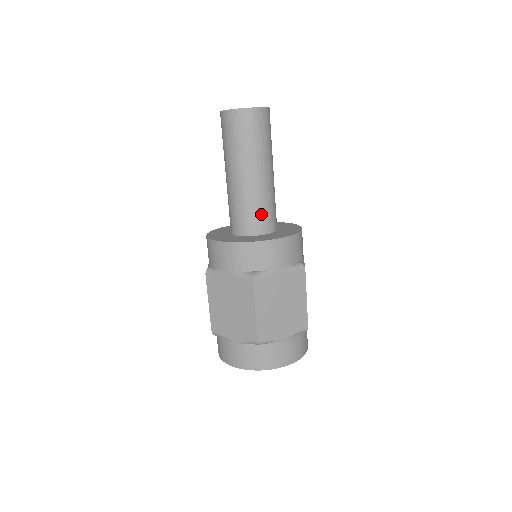
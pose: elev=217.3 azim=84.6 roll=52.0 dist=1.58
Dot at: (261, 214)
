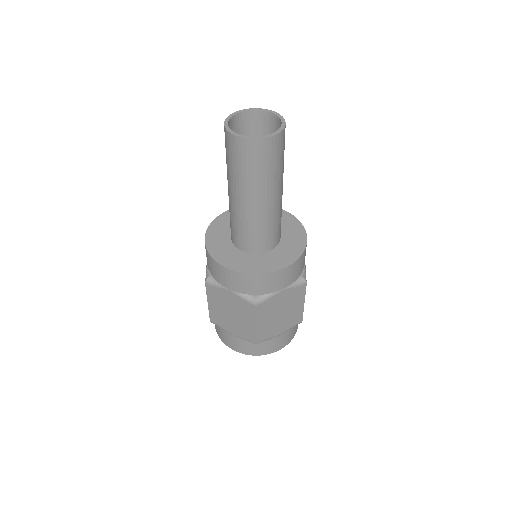
Dot at: (266, 236)
